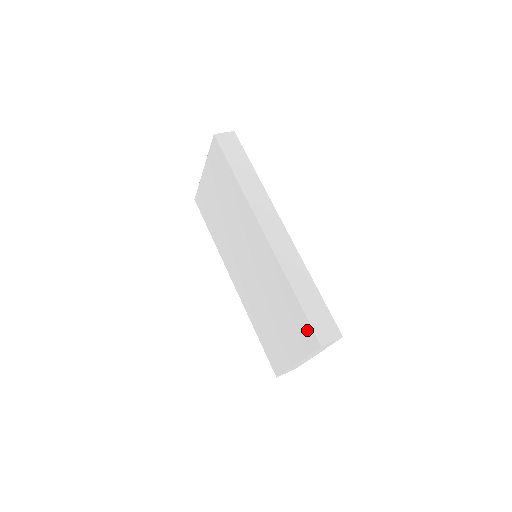
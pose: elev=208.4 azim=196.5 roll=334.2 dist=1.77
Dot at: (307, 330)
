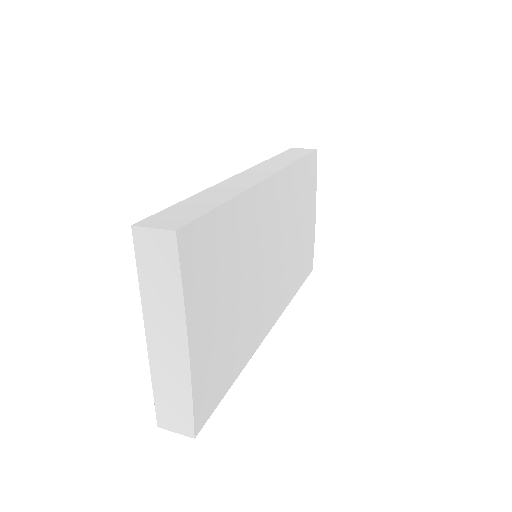
Dot at: occluded
